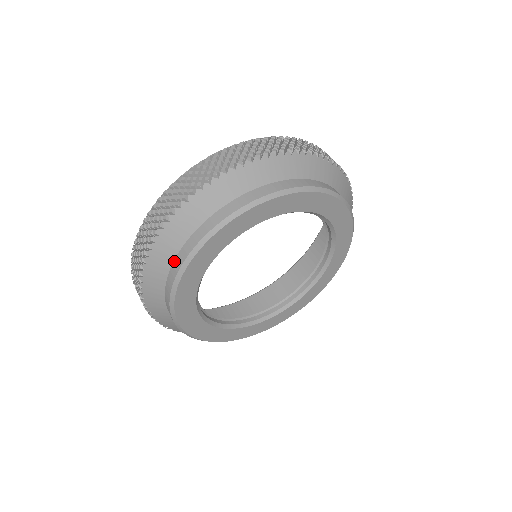
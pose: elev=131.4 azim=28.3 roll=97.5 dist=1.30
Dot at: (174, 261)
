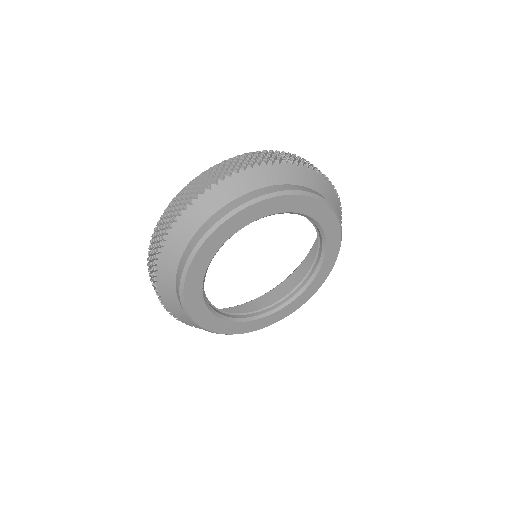
Dot at: (178, 266)
